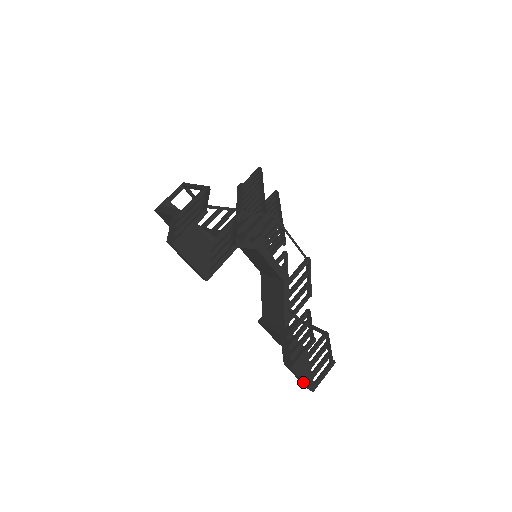
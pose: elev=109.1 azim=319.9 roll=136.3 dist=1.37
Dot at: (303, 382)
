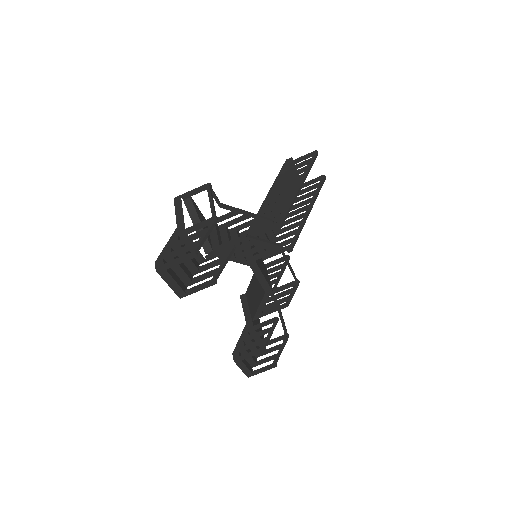
Dot at: (242, 371)
